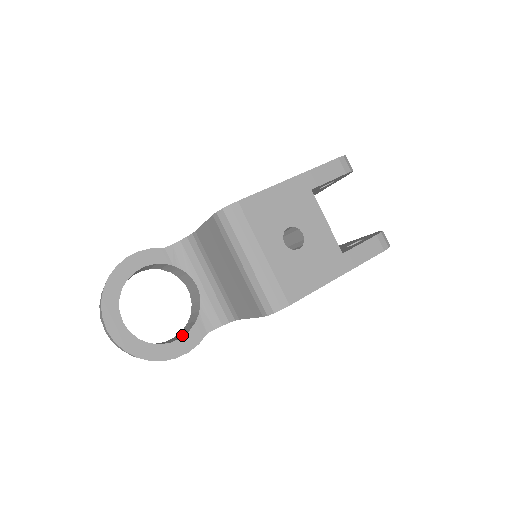
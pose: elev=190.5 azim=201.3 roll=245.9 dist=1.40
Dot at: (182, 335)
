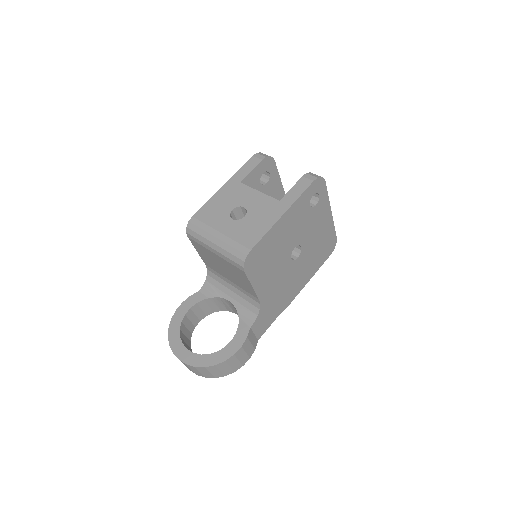
Dot at: occluded
